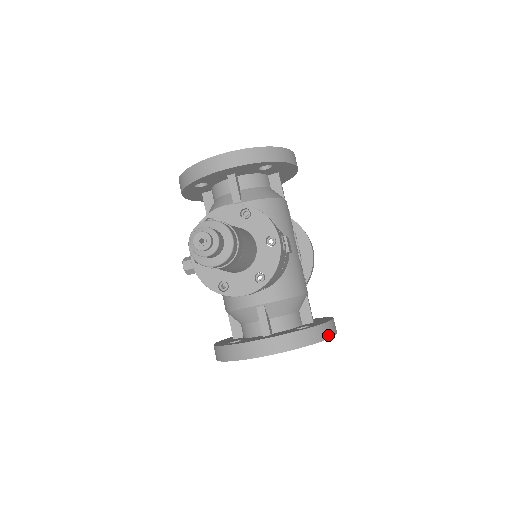
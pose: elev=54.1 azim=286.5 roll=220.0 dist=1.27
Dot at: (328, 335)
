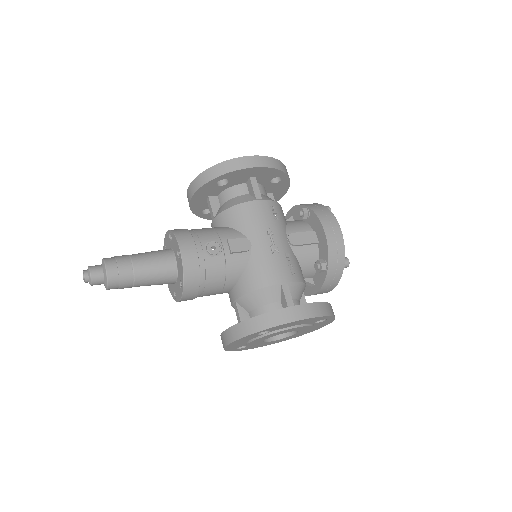
Dot at: (275, 323)
